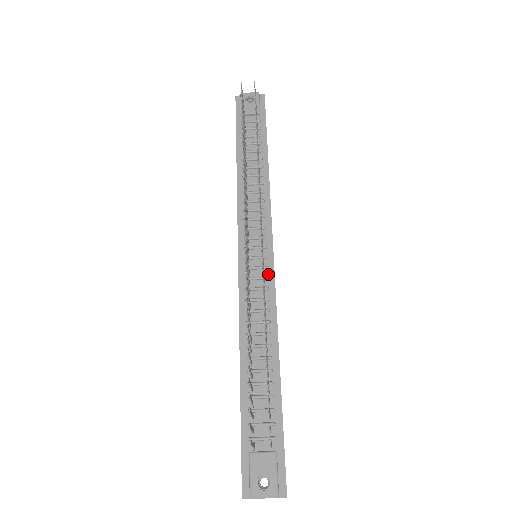
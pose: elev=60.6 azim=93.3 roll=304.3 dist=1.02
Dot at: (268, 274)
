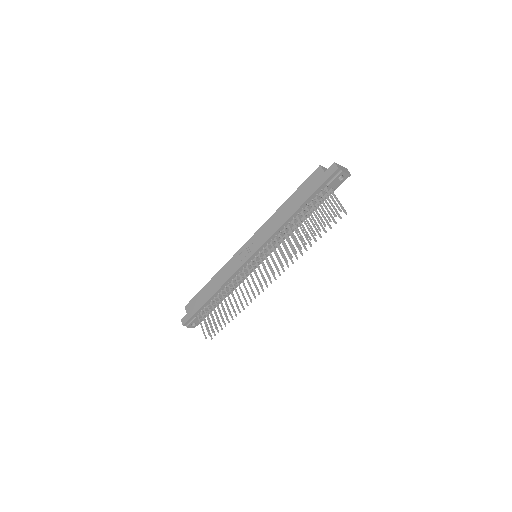
Dot at: occluded
